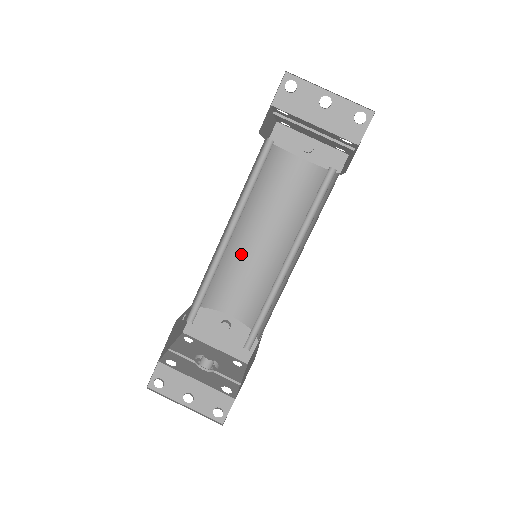
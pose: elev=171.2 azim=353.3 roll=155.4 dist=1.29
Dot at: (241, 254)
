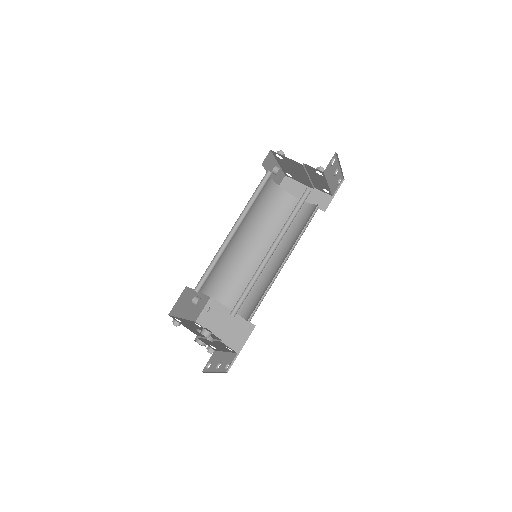
Dot at: occluded
